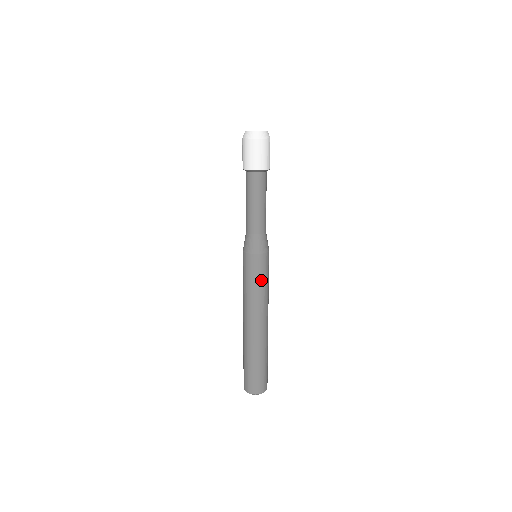
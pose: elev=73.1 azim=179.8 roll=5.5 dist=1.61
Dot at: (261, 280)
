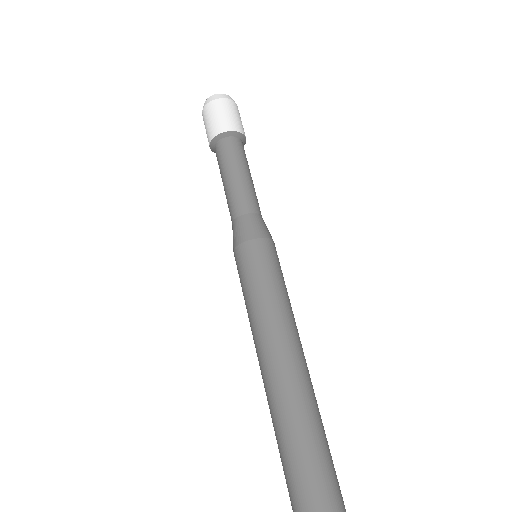
Dot at: (255, 284)
